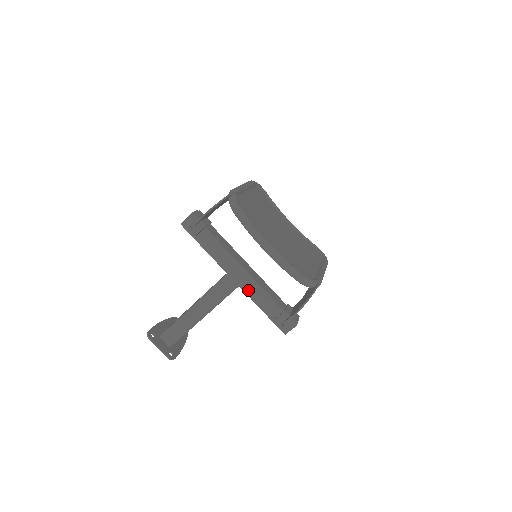
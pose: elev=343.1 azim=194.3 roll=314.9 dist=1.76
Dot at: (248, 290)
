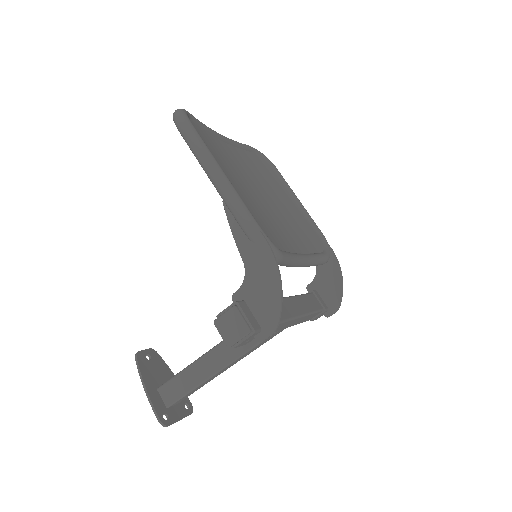
Dot at: (295, 324)
